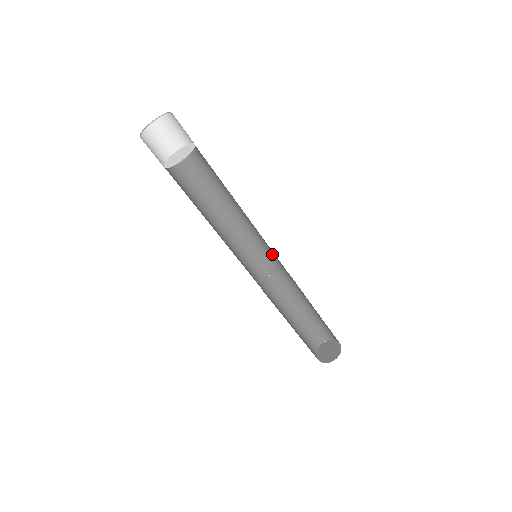
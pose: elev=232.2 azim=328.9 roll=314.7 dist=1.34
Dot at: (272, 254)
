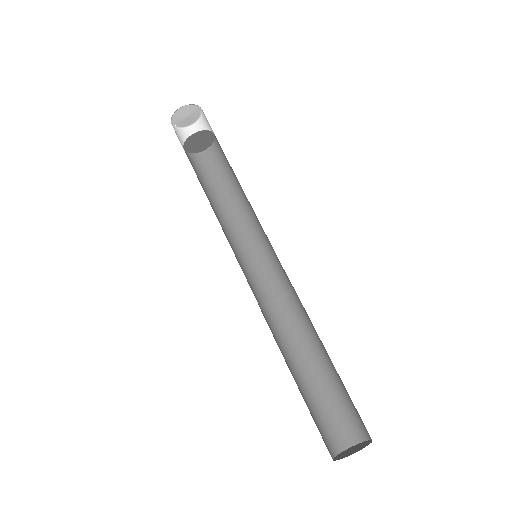
Dot at: (279, 265)
